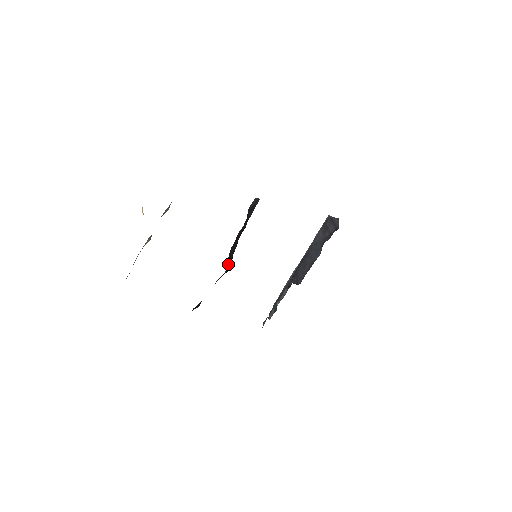
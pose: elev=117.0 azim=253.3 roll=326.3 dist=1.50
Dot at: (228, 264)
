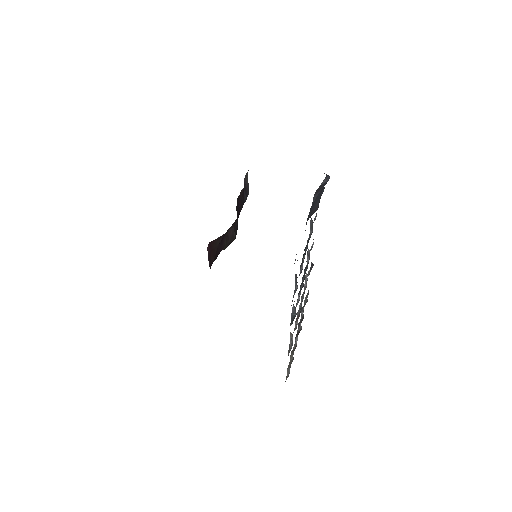
Dot at: occluded
